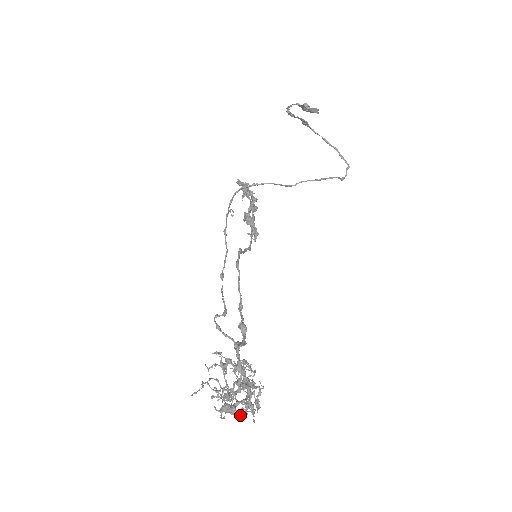
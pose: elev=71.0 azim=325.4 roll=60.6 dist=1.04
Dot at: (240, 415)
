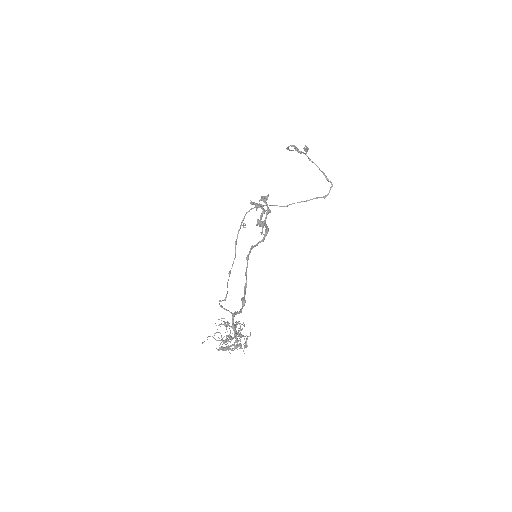
Dot at: (229, 352)
